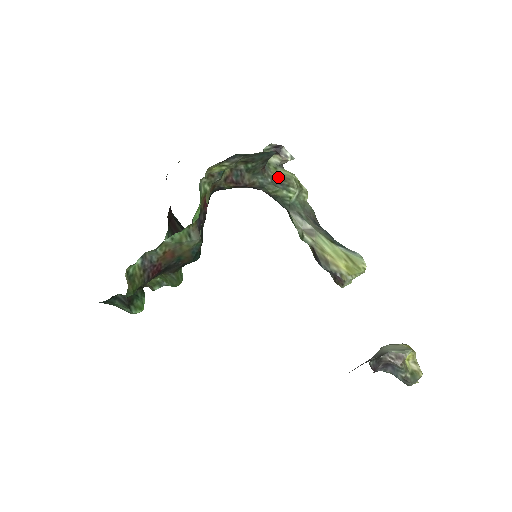
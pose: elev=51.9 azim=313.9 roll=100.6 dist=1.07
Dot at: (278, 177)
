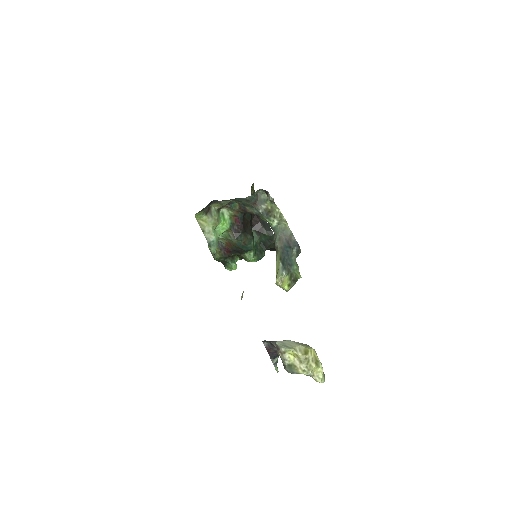
Dot at: (269, 209)
